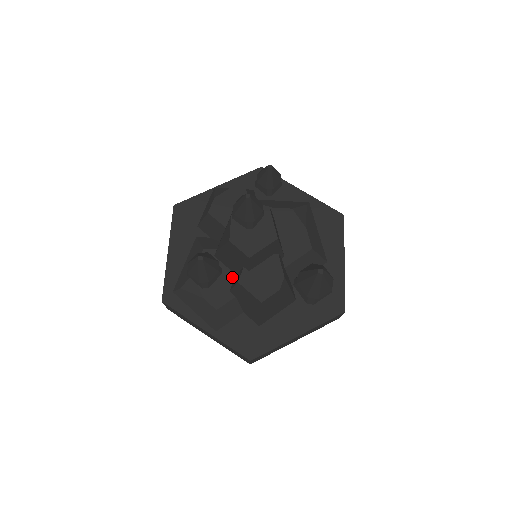
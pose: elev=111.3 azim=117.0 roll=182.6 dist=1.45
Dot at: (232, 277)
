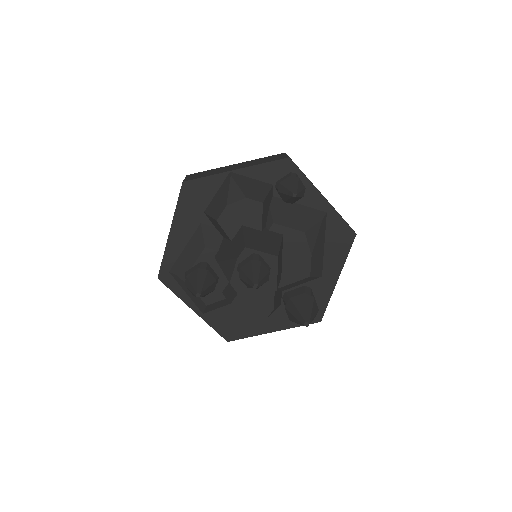
Dot at: (227, 280)
